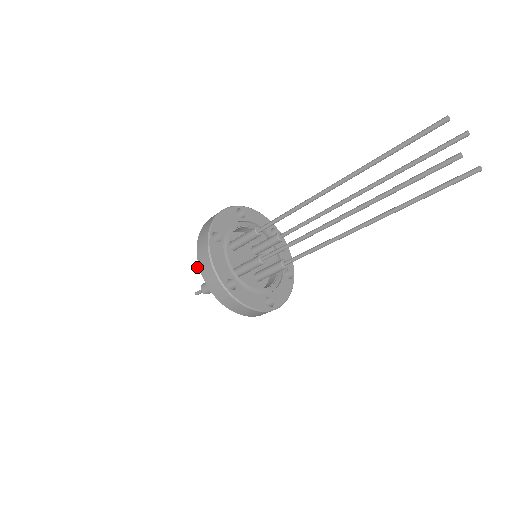
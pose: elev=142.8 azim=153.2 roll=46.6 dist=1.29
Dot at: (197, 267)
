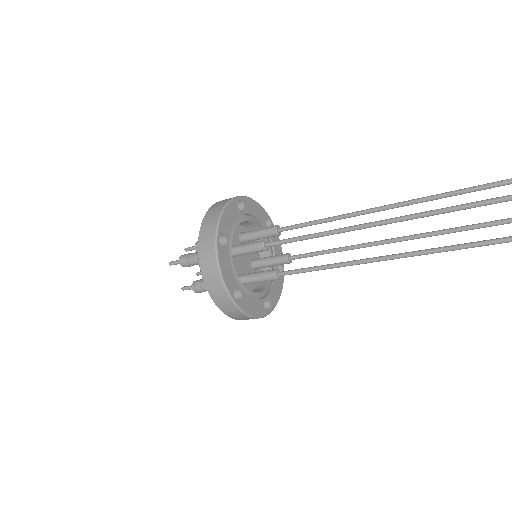
Dot at: (190, 247)
